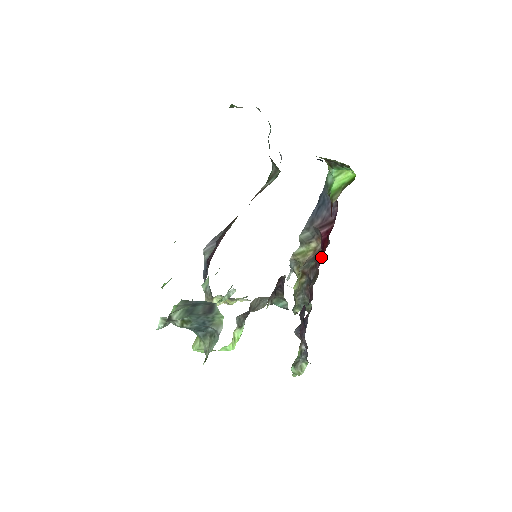
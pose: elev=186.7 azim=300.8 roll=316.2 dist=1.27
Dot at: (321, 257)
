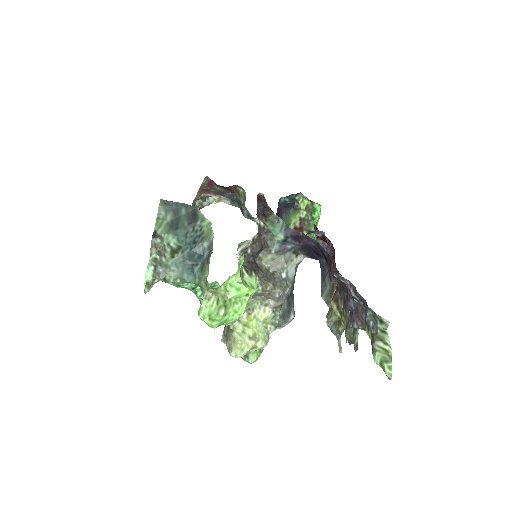
Dot at: occluded
